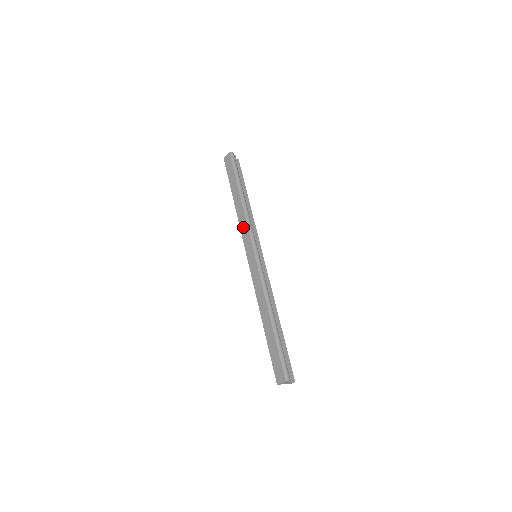
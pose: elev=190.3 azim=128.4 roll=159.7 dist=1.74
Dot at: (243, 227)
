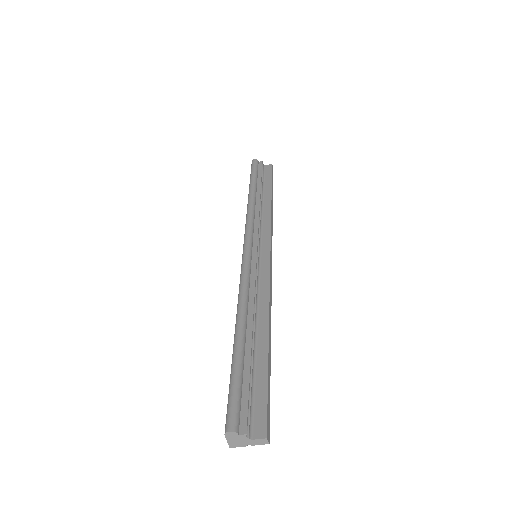
Dot at: occluded
